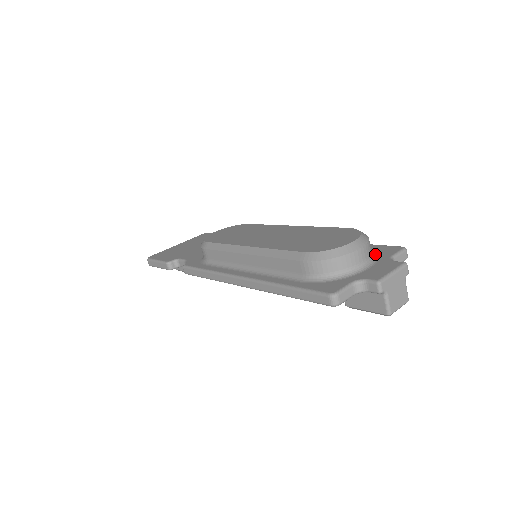
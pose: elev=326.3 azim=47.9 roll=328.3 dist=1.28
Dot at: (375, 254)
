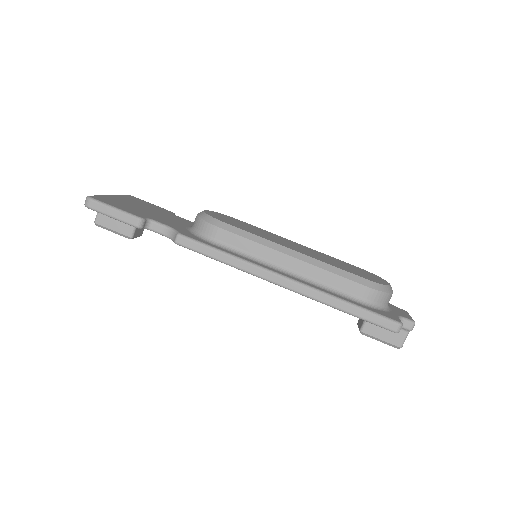
Dot at: occluded
